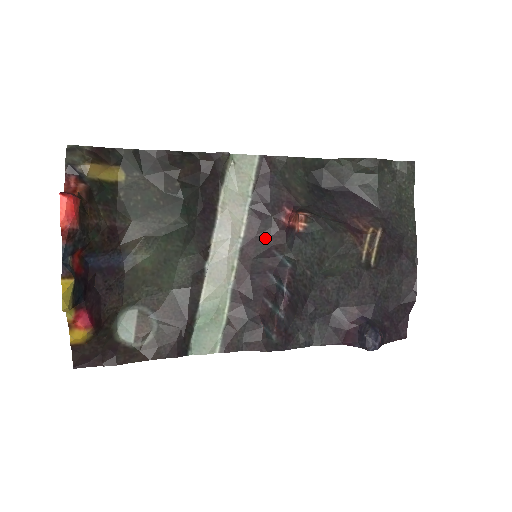
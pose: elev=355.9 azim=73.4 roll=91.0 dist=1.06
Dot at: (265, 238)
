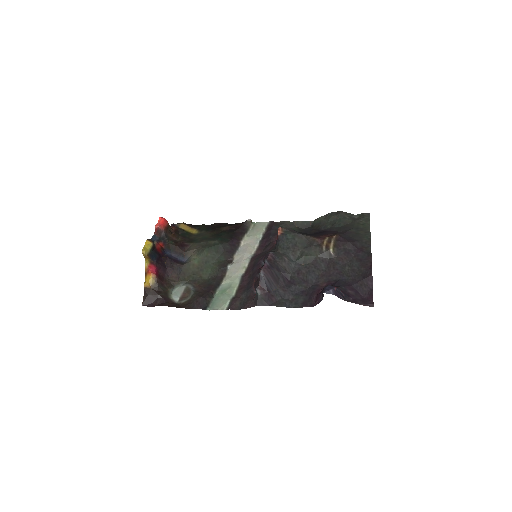
Dot at: (265, 251)
